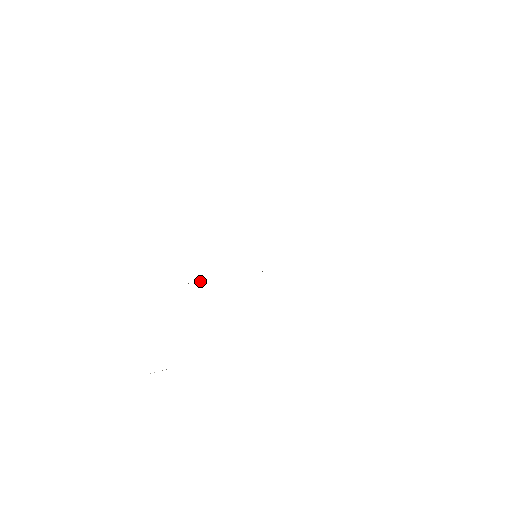
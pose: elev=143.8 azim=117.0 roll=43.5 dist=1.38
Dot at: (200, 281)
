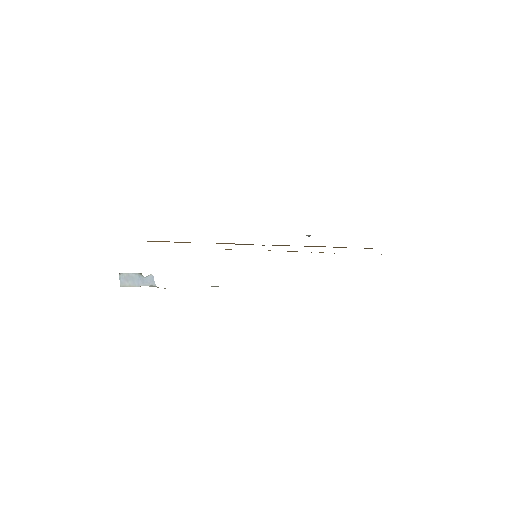
Dot at: occluded
